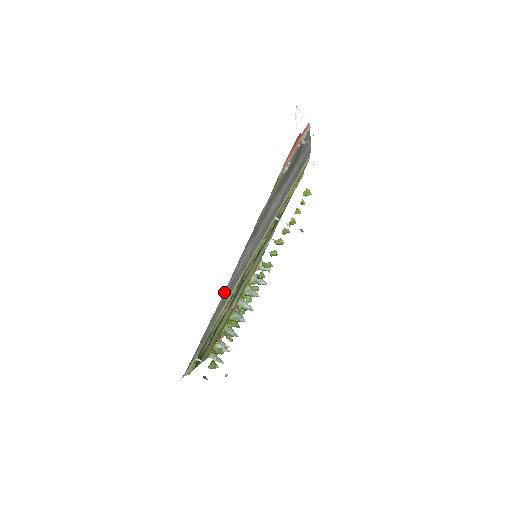
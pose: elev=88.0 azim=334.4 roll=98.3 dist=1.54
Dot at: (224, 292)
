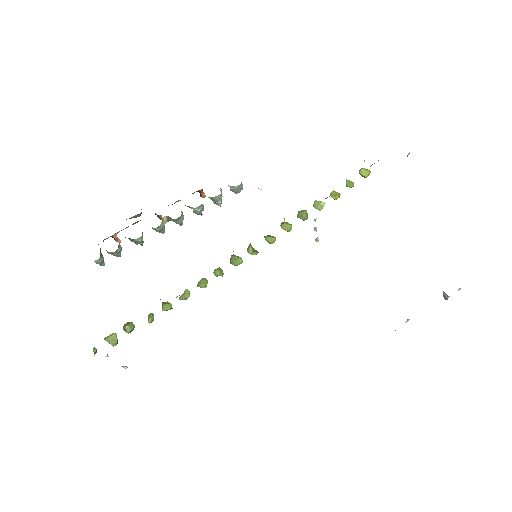
Dot at: occluded
